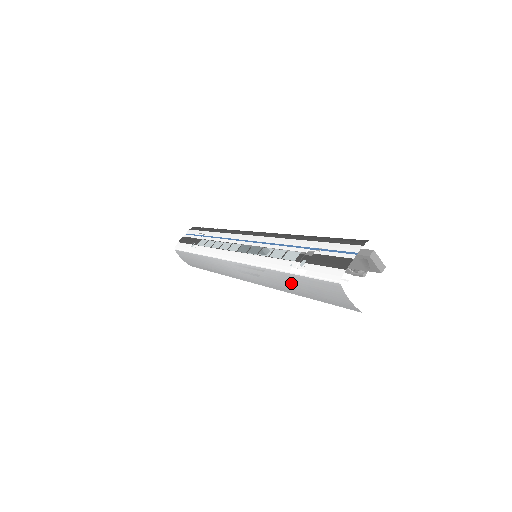
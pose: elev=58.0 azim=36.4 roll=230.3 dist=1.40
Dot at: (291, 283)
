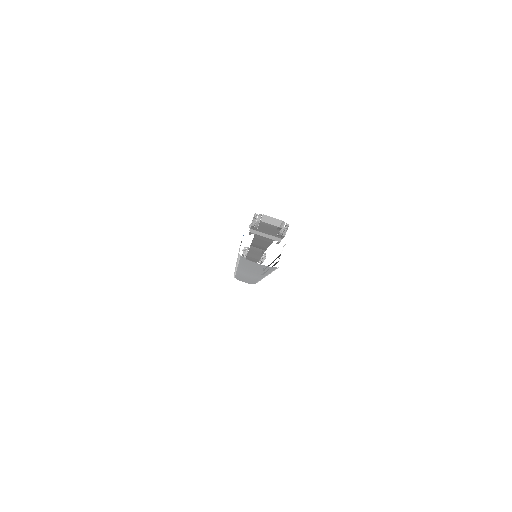
Dot at: (249, 268)
